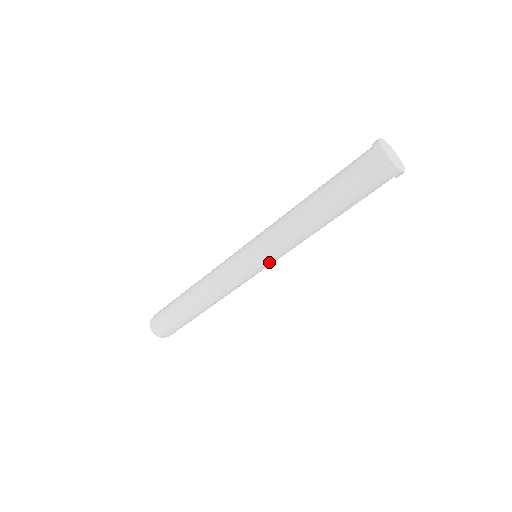
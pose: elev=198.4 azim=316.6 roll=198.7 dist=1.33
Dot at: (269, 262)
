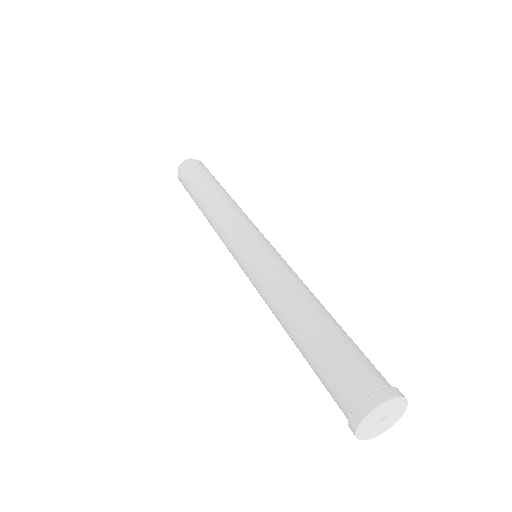
Dot at: occluded
